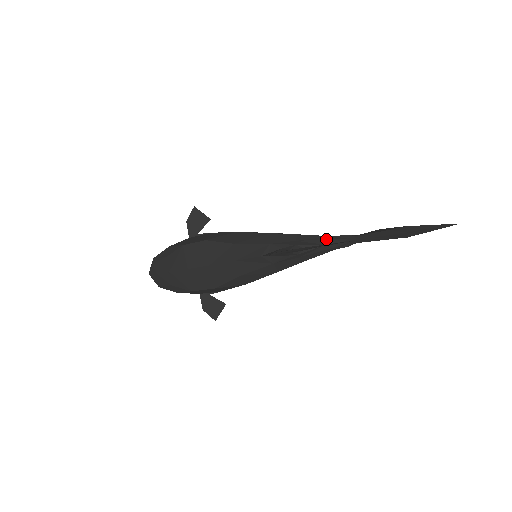
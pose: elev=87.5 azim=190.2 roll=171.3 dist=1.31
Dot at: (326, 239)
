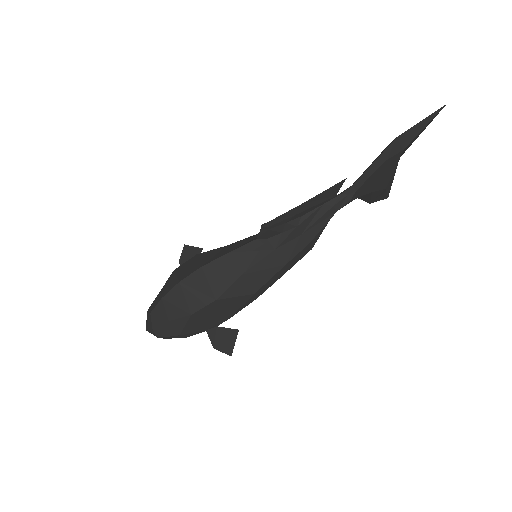
Dot at: occluded
